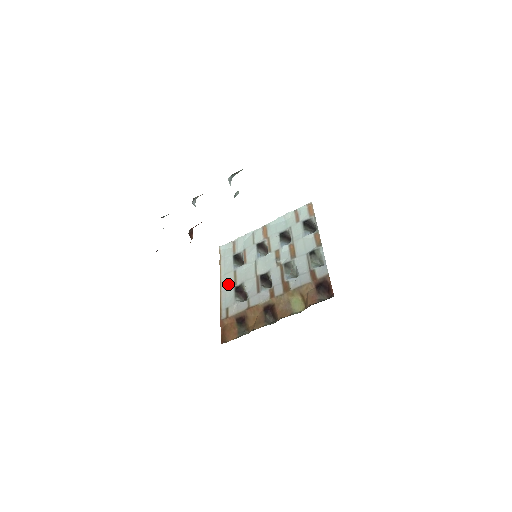
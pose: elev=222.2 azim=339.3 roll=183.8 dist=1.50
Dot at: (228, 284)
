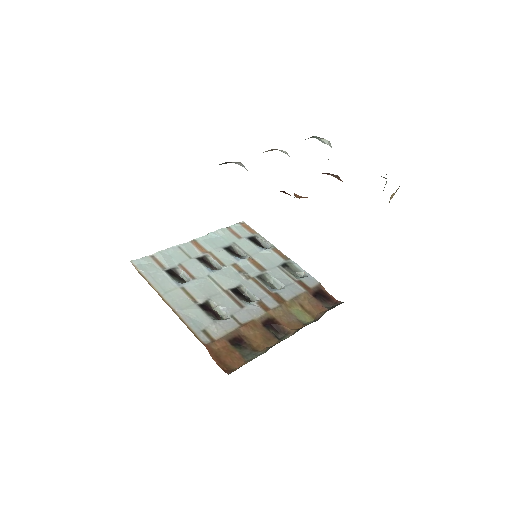
Dot at: (183, 303)
